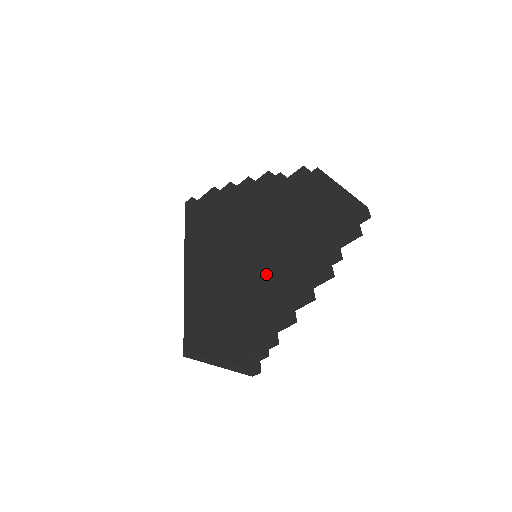
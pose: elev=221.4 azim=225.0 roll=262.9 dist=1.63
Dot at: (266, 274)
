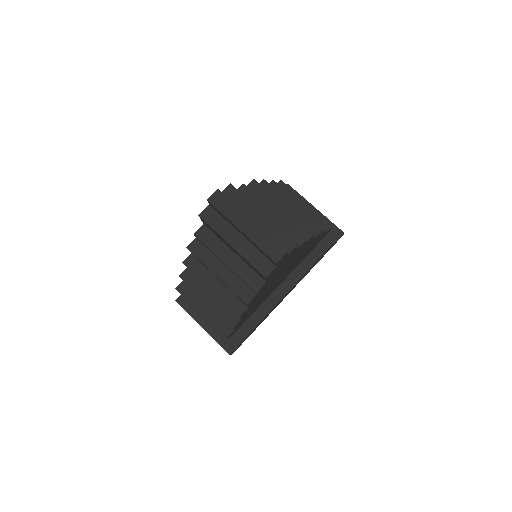
Dot at: (189, 268)
